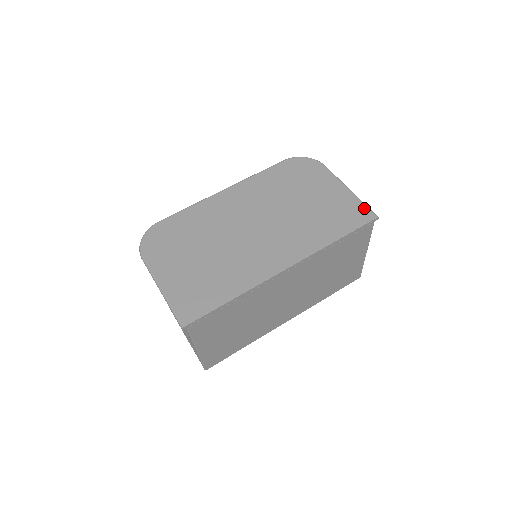
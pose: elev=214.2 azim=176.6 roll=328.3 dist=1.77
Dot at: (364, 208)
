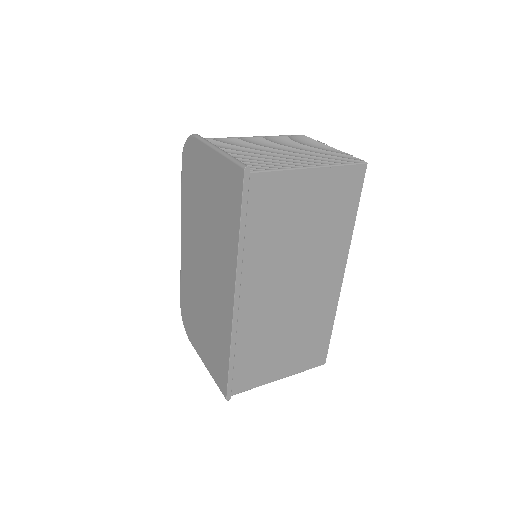
Dot at: (233, 167)
